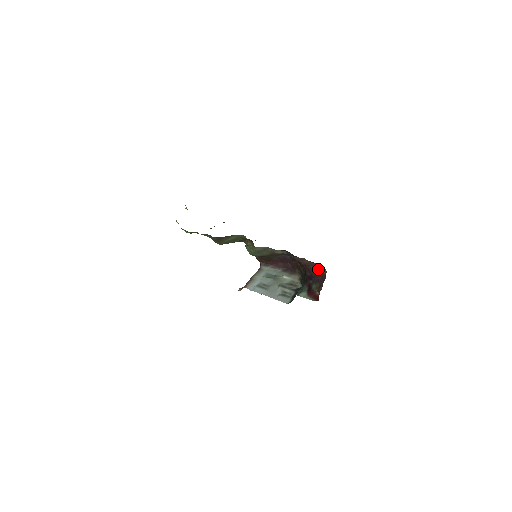
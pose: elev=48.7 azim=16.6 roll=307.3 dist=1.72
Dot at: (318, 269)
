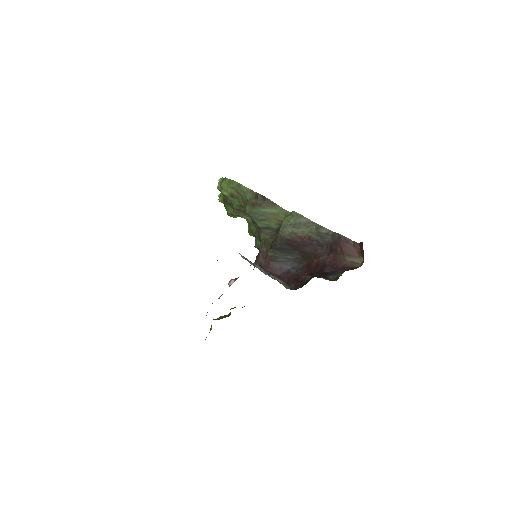
Dot at: (352, 262)
